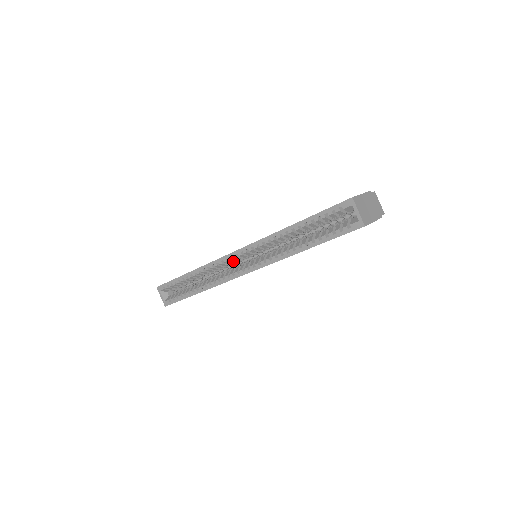
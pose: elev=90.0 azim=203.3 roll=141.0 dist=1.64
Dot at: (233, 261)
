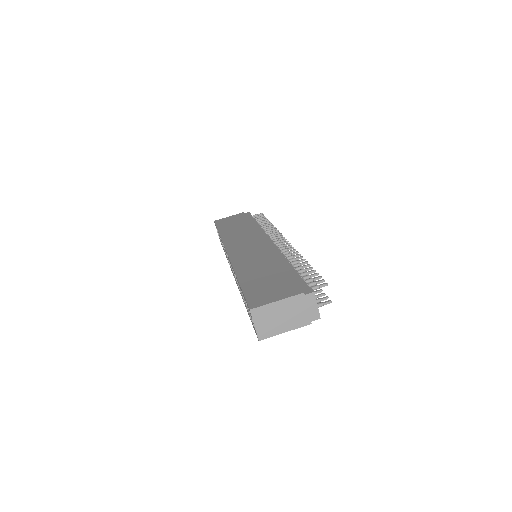
Dot at: occluded
